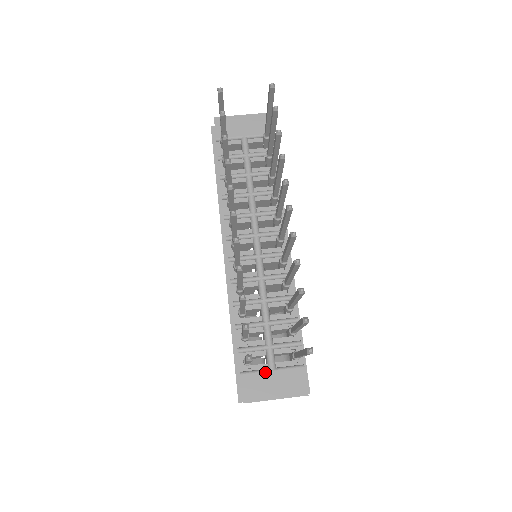
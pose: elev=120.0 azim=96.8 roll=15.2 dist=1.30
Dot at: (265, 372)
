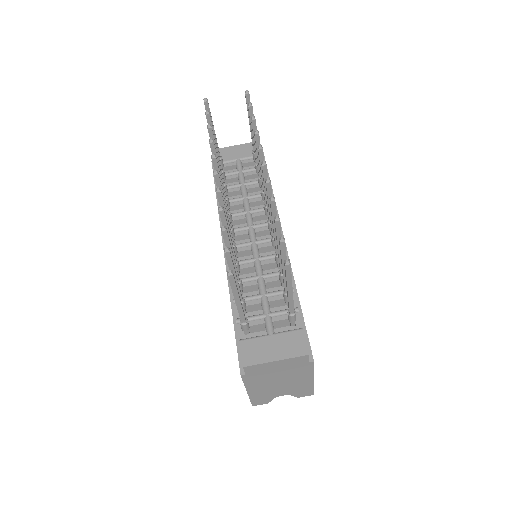
Dot at: (264, 337)
